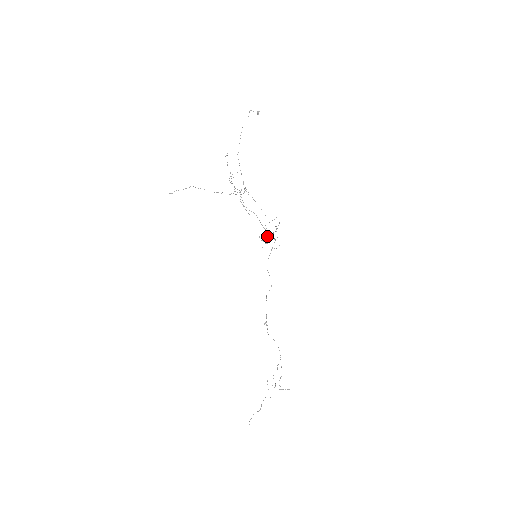
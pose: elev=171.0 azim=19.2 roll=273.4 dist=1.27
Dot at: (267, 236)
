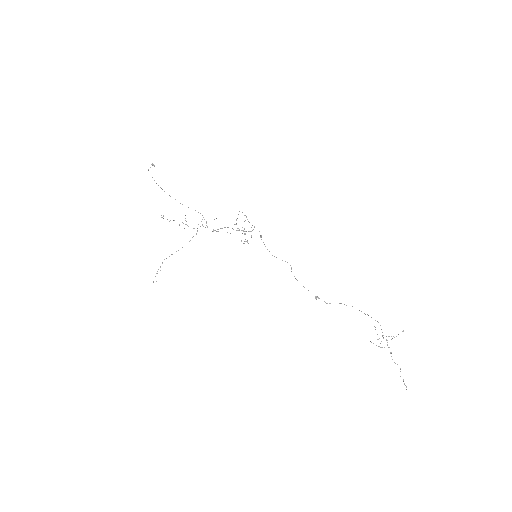
Dot at: occluded
